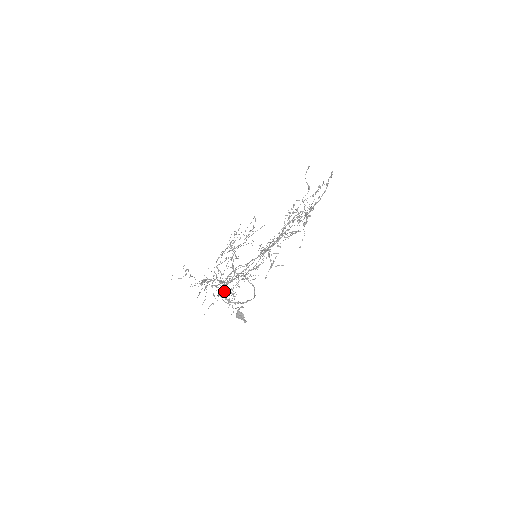
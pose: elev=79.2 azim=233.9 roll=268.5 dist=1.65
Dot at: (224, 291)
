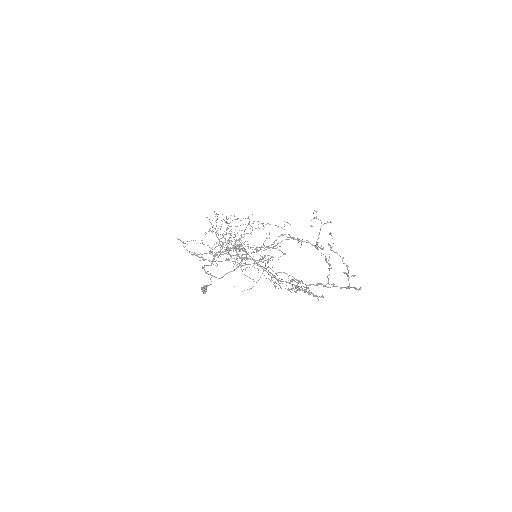
Dot at: occluded
